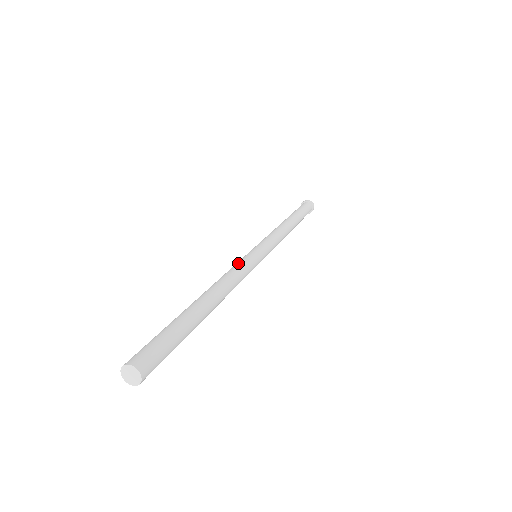
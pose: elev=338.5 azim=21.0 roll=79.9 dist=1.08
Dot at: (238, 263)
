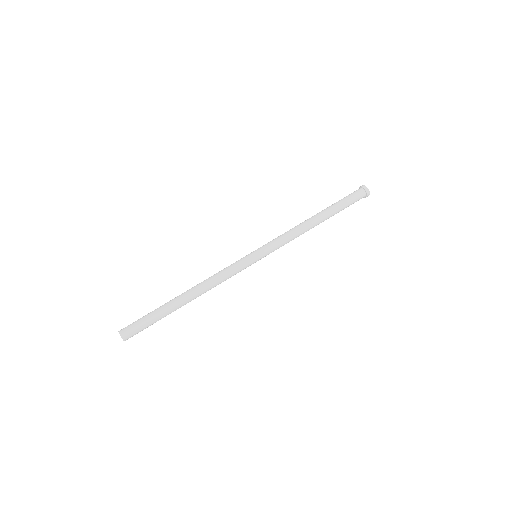
Dot at: (231, 268)
